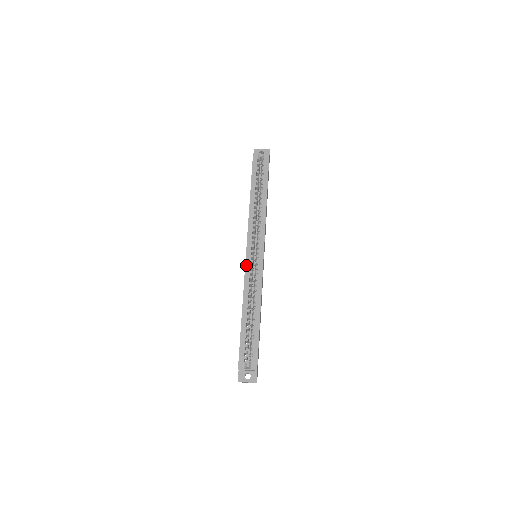
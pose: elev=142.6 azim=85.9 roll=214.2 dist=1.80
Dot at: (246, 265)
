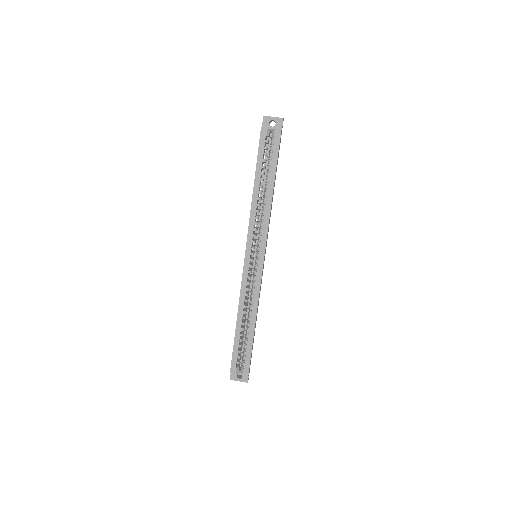
Dot at: (244, 270)
